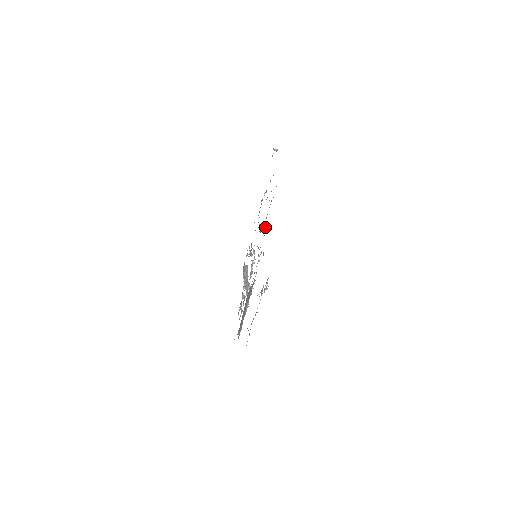
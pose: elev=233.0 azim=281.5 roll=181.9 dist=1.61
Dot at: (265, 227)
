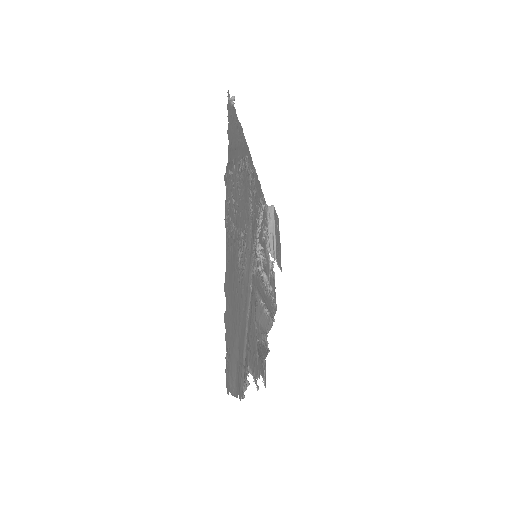
Dot at: (243, 250)
